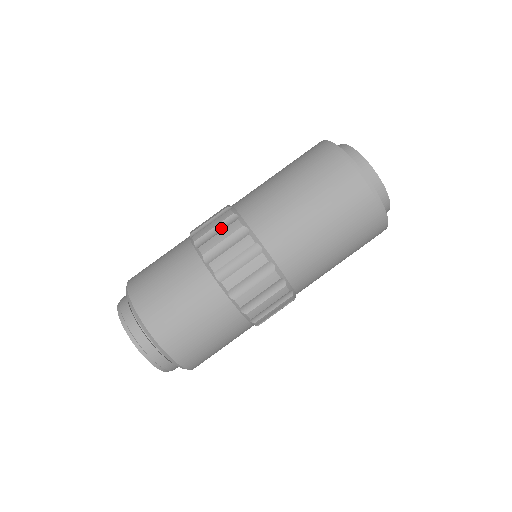
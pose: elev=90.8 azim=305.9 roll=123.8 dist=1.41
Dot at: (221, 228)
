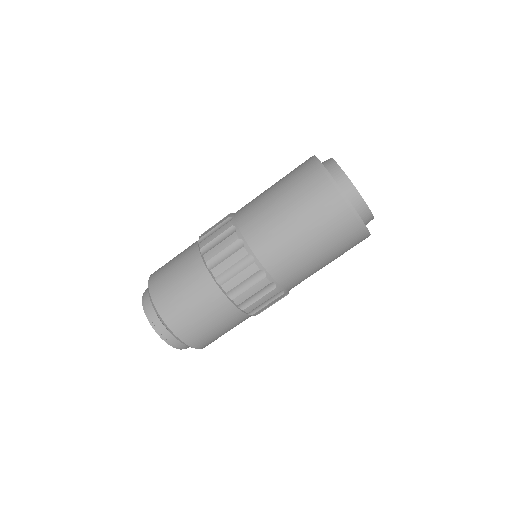
Dot at: (229, 252)
